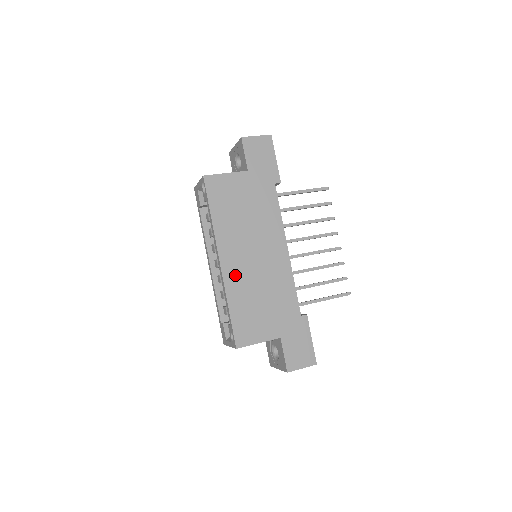
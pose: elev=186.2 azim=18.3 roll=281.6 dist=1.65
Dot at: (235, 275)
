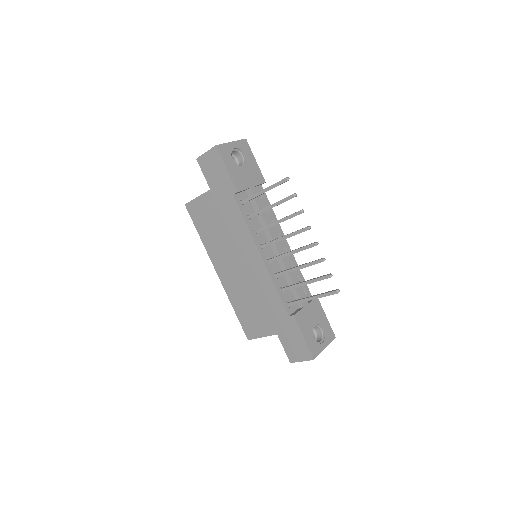
Dot at: (230, 283)
